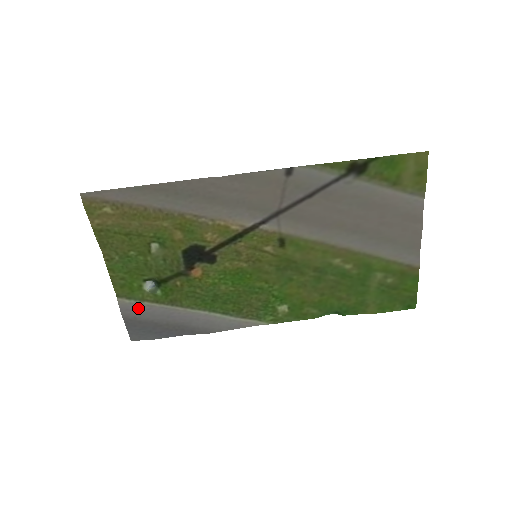
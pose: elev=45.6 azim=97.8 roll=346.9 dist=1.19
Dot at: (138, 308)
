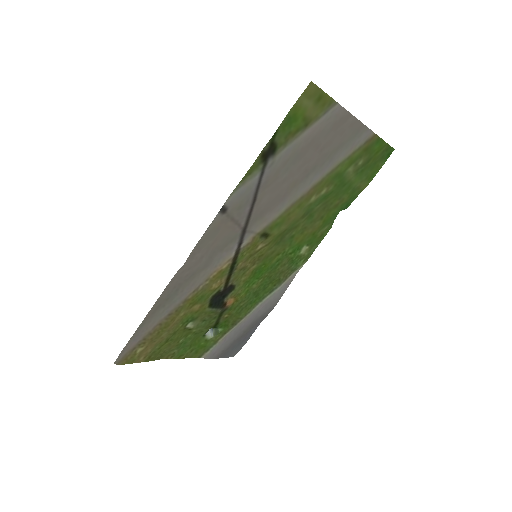
Dot at: (218, 347)
